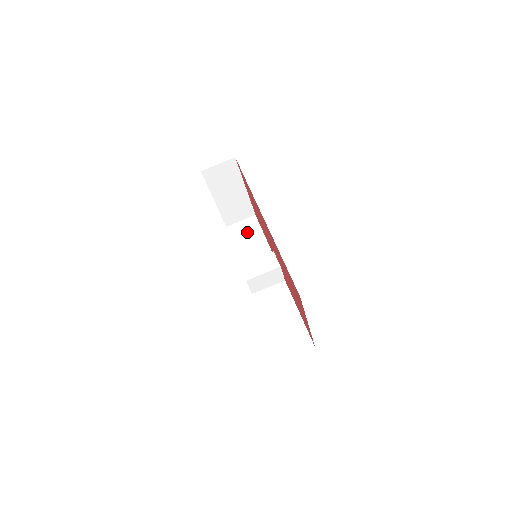
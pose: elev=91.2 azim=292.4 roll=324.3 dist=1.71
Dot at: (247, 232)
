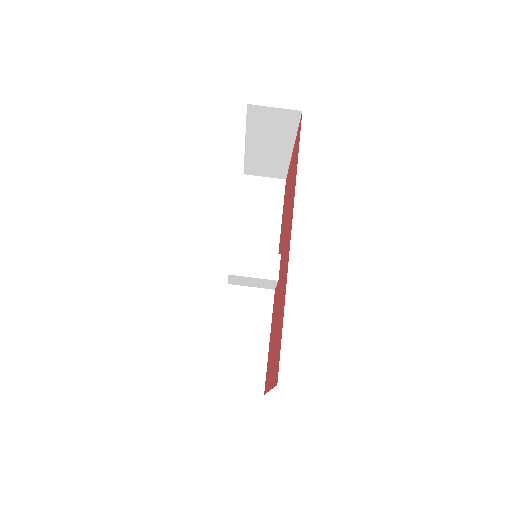
Dot at: (264, 197)
